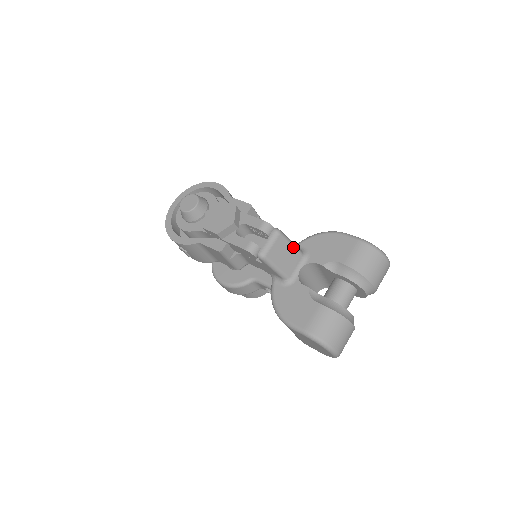
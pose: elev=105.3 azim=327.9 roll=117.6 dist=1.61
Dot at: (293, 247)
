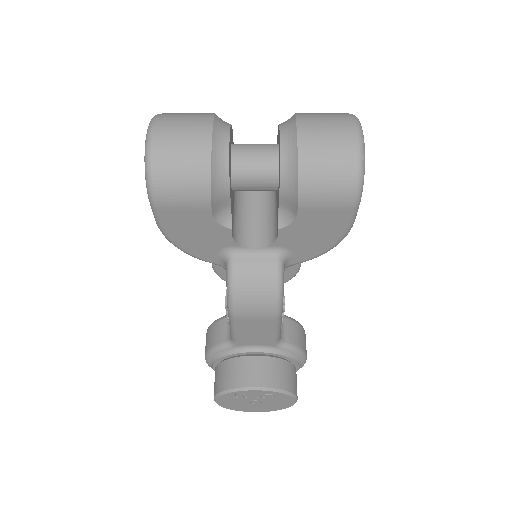
Dot at: occluded
